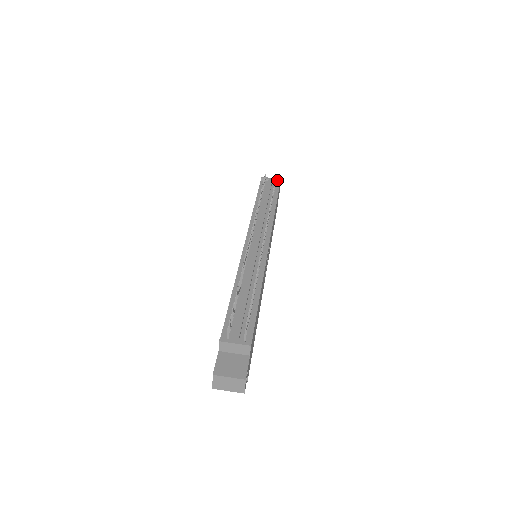
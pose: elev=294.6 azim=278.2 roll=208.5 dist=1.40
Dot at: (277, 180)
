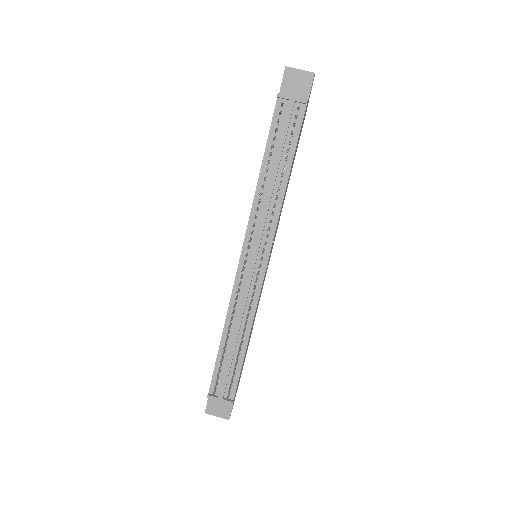
Dot at: (302, 102)
